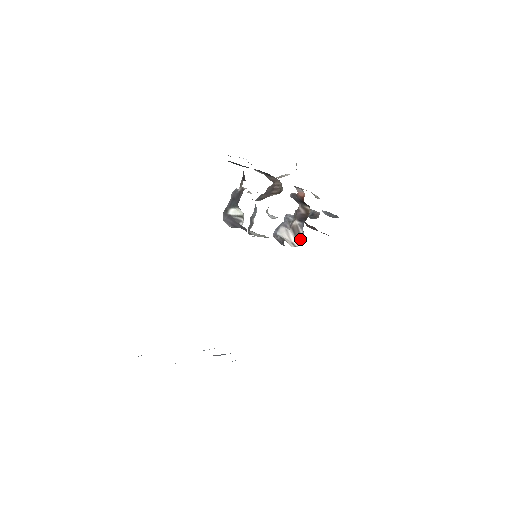
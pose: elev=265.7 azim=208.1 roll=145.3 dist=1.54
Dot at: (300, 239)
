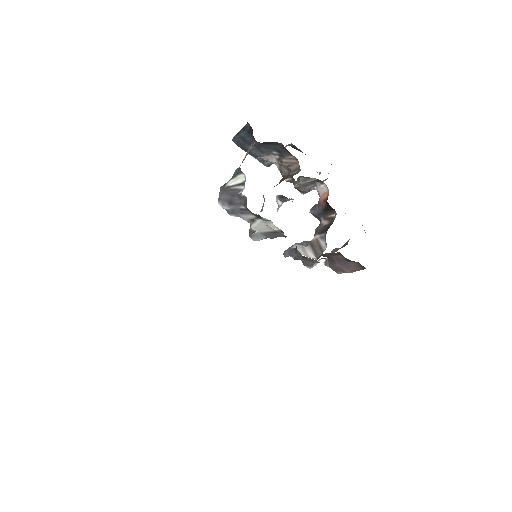
Dot at: (321, 252)
